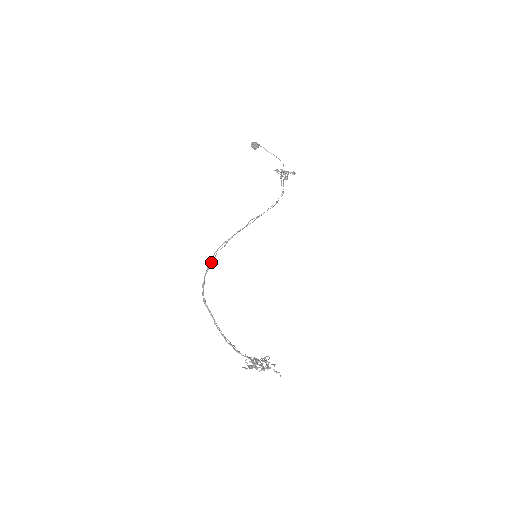
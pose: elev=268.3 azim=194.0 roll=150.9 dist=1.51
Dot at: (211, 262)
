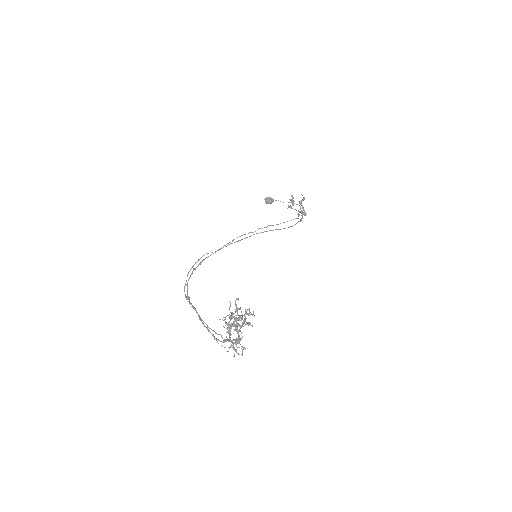
Dot at: occluded
